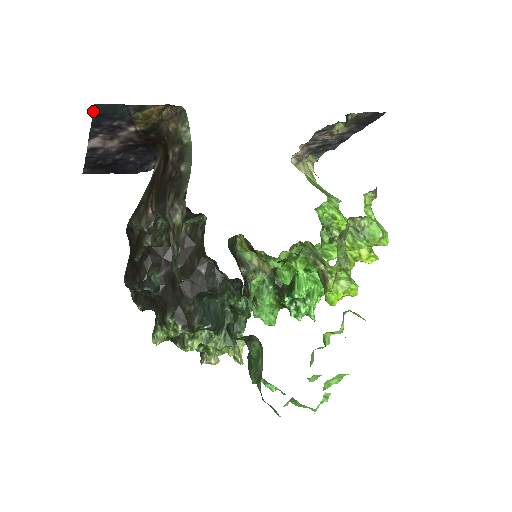
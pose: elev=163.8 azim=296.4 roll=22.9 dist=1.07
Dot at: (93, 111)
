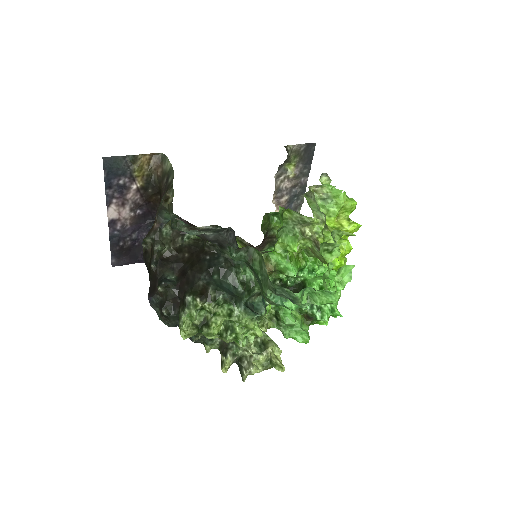
Dot at: (103, 166)
